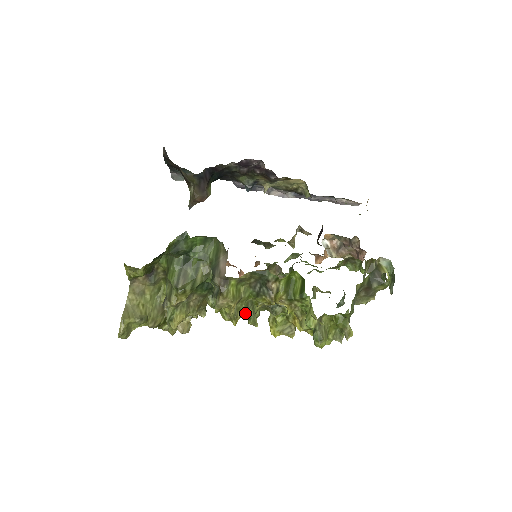
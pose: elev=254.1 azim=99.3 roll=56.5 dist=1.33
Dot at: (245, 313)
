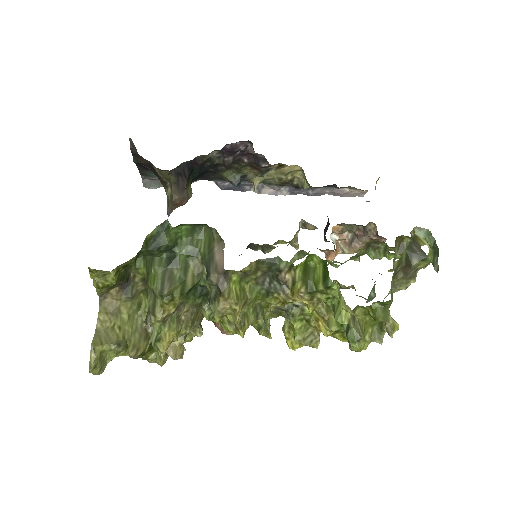
Dot at: (254, 320)
